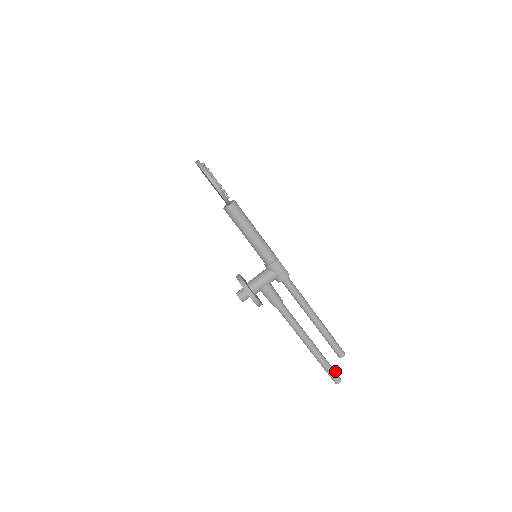
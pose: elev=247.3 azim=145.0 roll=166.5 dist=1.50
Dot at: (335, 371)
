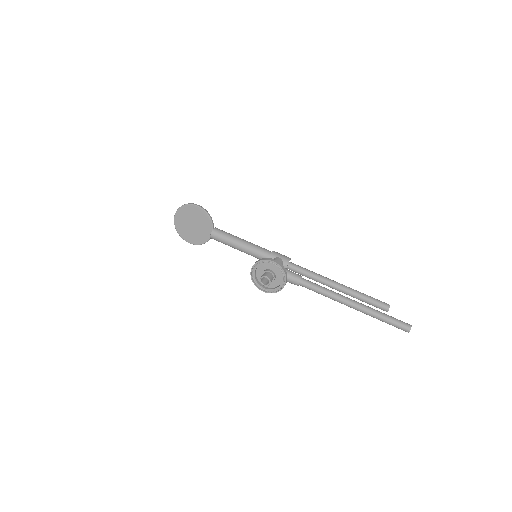
Dot at: occluded
